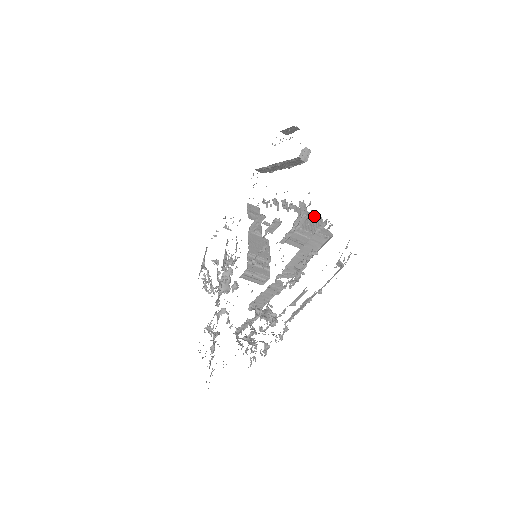
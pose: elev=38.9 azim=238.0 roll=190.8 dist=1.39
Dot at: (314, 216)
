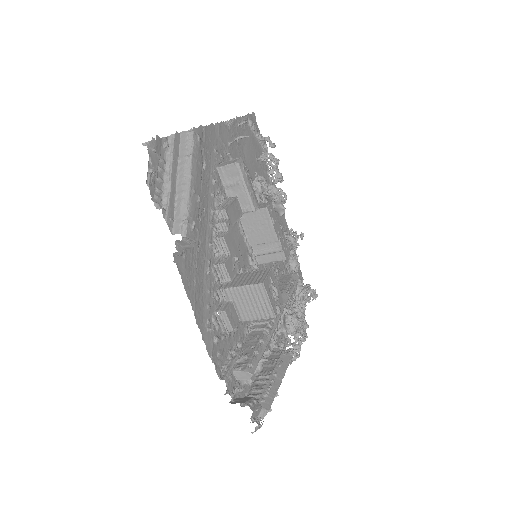
Dot at: (252, 289)
